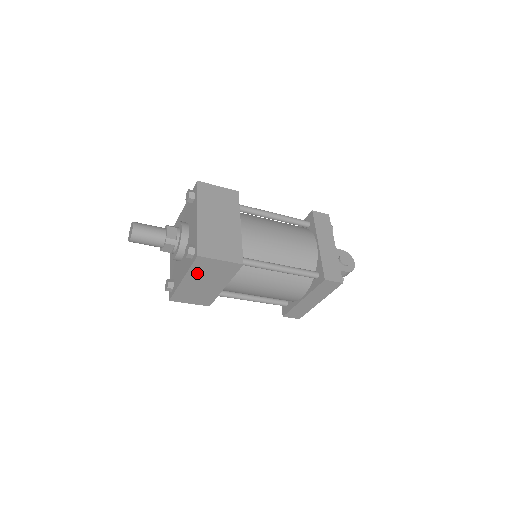
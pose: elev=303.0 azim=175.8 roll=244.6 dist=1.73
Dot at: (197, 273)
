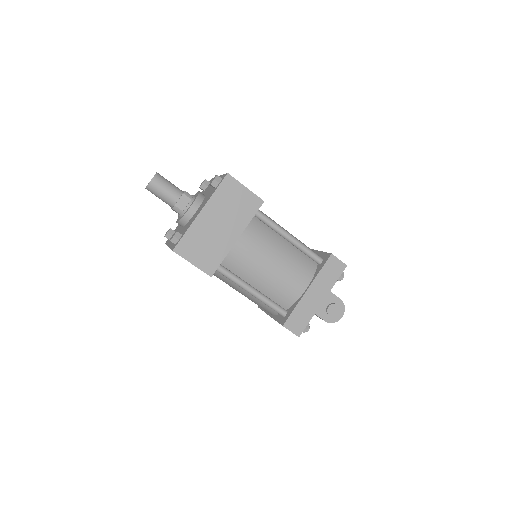
Dot at: occluded
